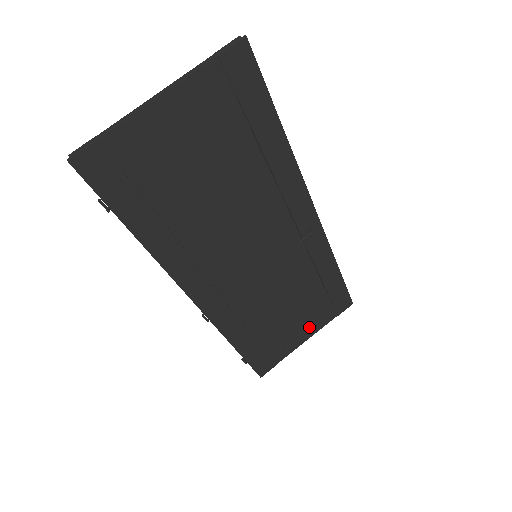
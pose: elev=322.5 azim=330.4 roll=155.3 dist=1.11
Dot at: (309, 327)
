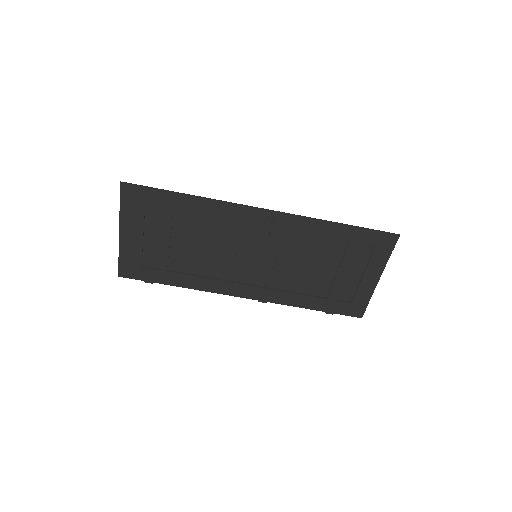
Dot at: (368, 271)
